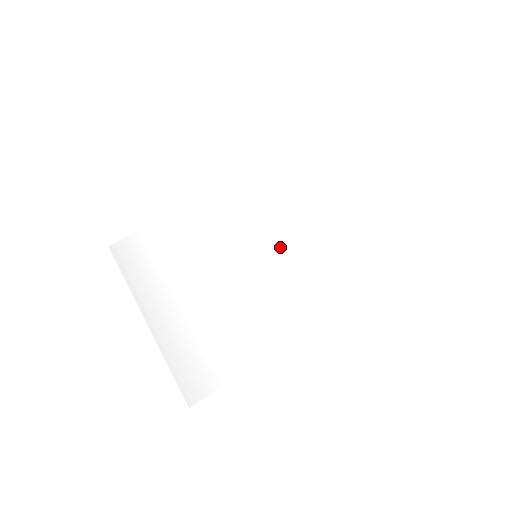
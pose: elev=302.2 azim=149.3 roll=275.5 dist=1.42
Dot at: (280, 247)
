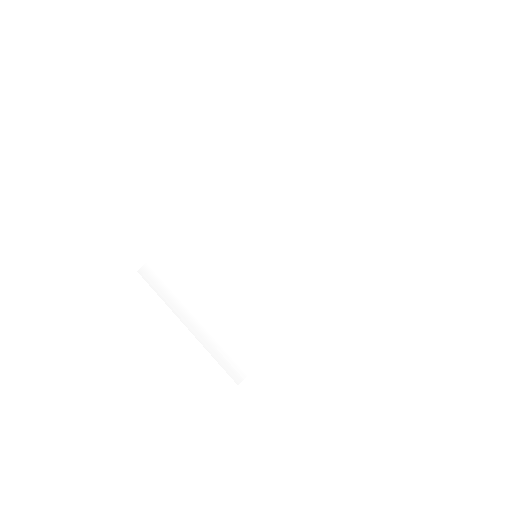
Dot at: (273, 244)
